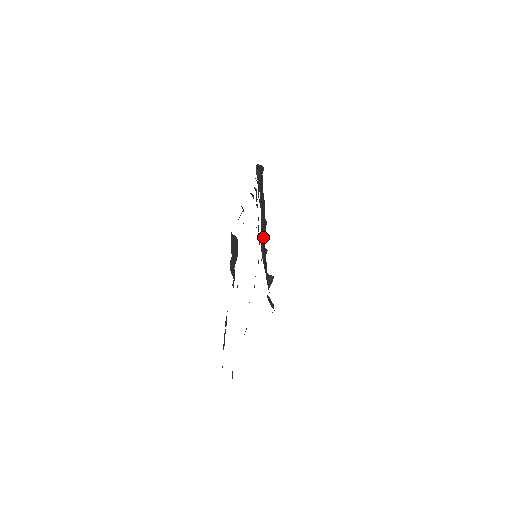
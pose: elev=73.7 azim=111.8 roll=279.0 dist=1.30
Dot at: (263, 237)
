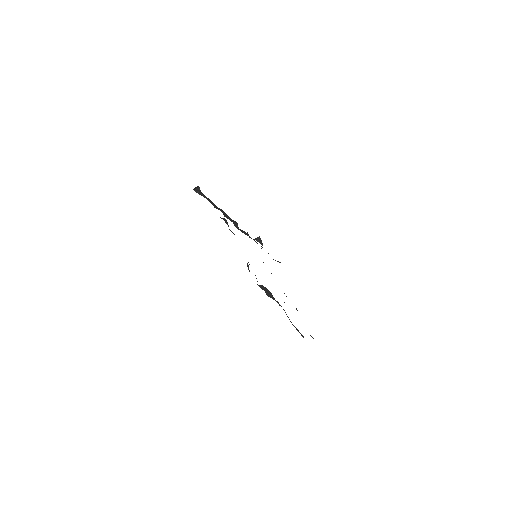
Dot at: occluded
